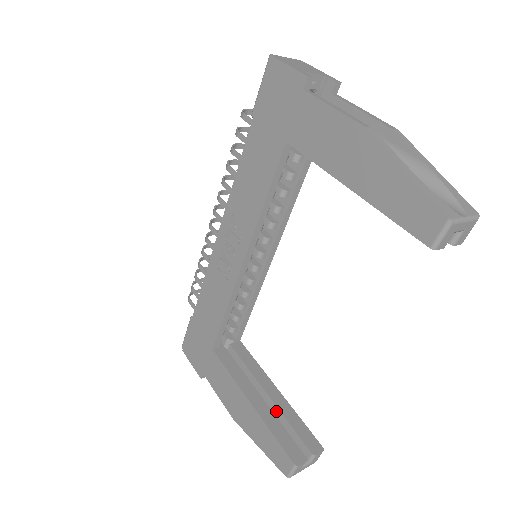
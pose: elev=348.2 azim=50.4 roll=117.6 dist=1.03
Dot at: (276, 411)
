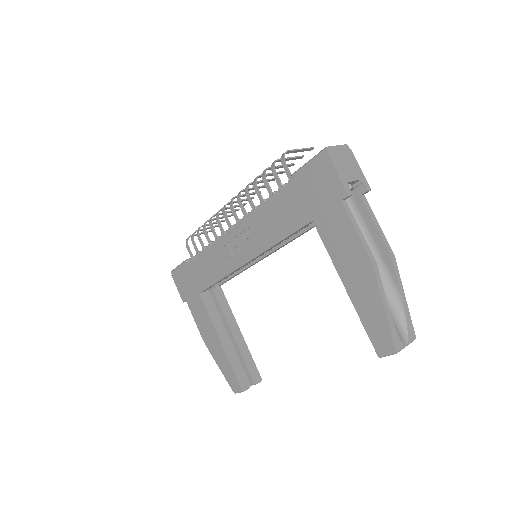
Dot at: (236, 348)
